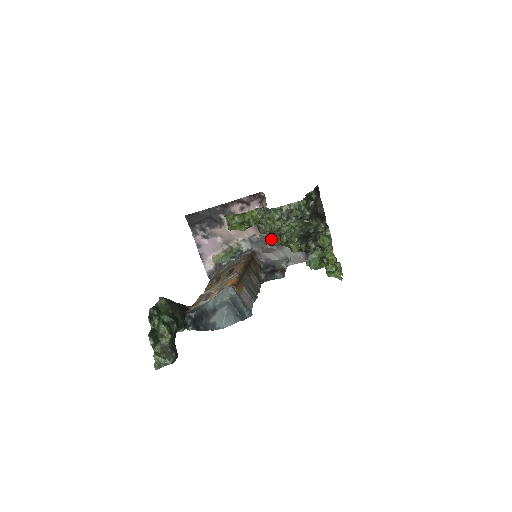
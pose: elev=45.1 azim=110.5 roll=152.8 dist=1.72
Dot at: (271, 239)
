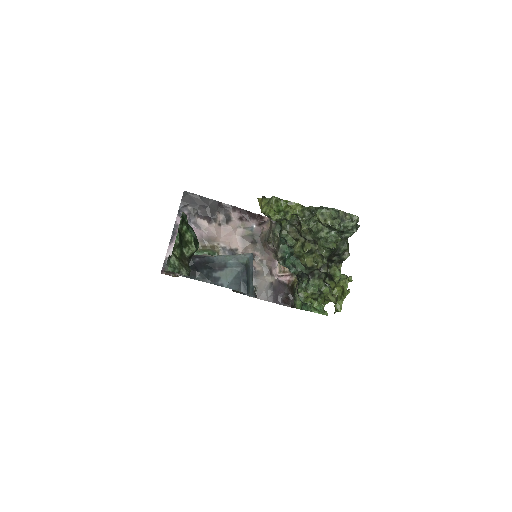
Dot at: occluded
